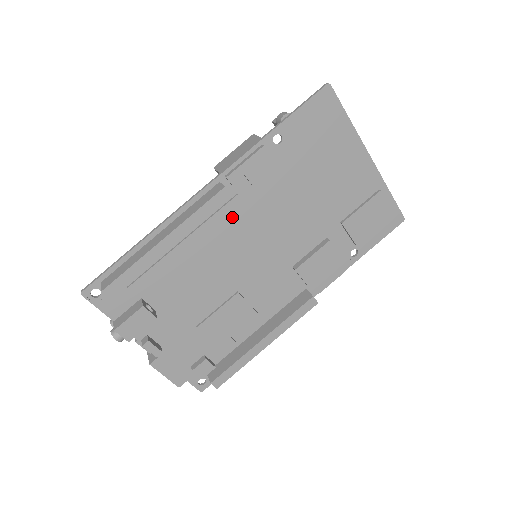
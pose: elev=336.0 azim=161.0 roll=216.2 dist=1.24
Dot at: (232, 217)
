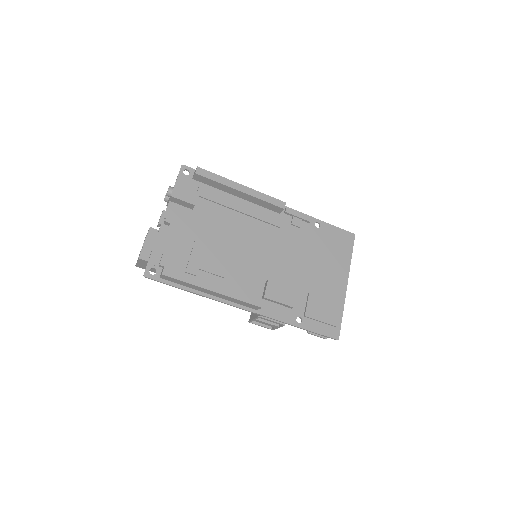
Dot at: (270, 223)
